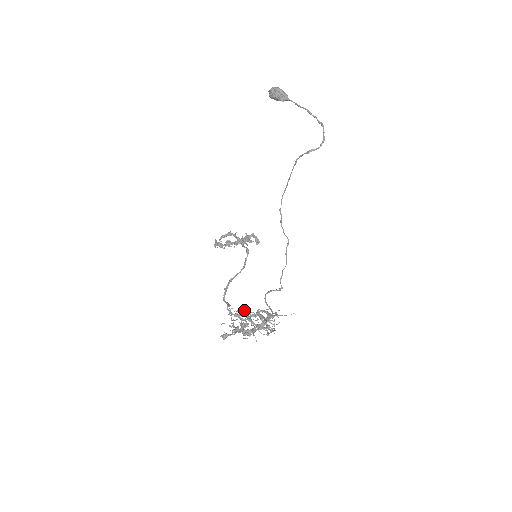
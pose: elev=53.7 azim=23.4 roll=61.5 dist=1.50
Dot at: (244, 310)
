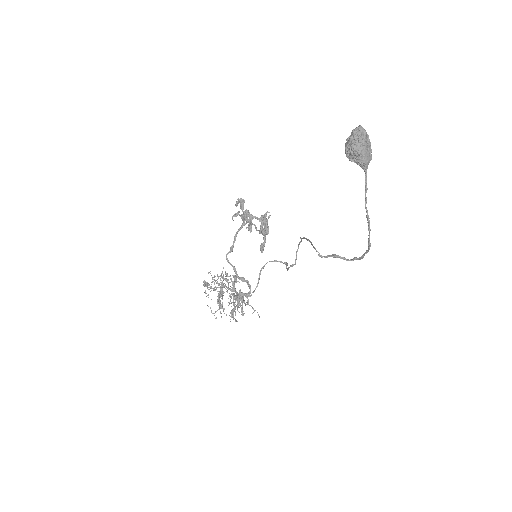
Dot at: (223, 287)
